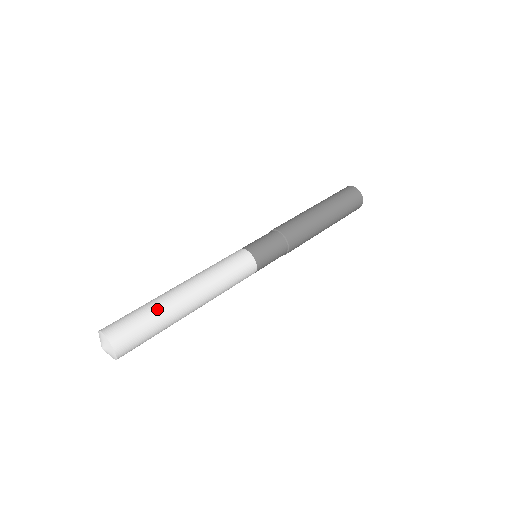
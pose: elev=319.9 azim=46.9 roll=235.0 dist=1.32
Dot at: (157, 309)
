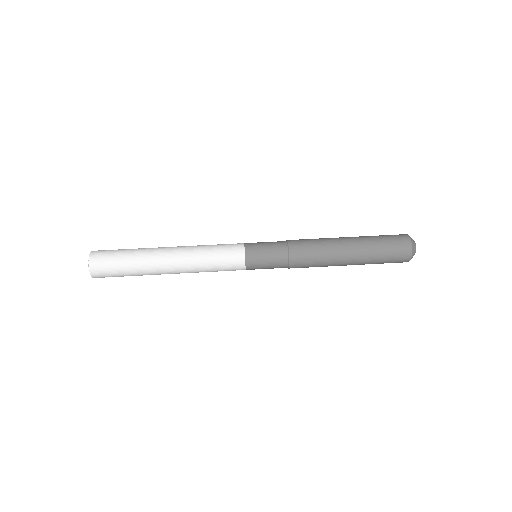
Dot at: (137, 252)
